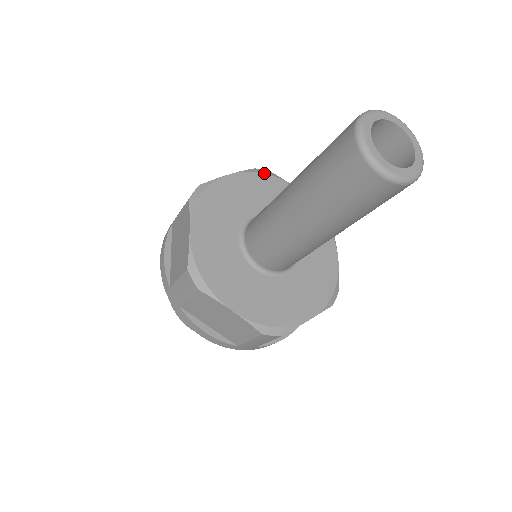
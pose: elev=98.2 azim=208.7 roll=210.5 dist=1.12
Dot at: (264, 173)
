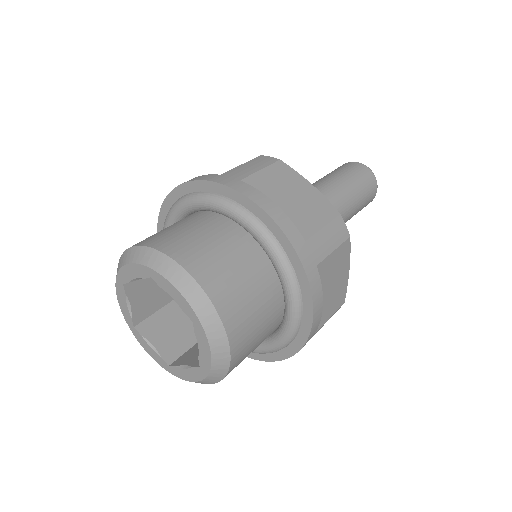
Dot at: occluded
